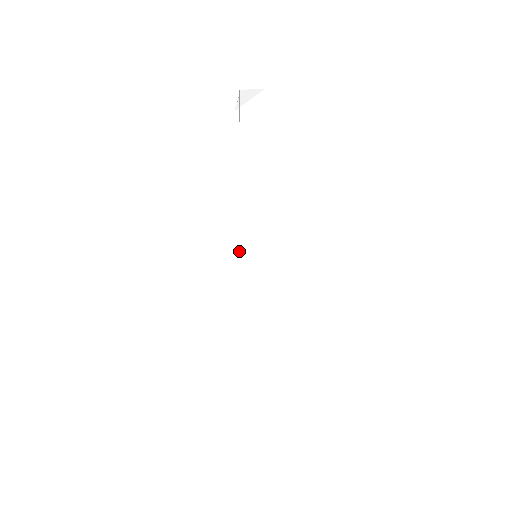
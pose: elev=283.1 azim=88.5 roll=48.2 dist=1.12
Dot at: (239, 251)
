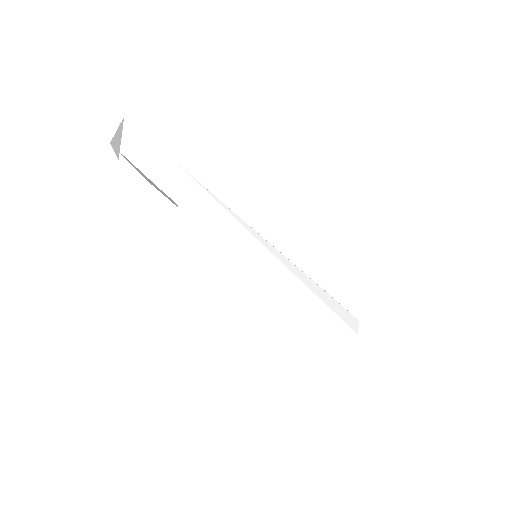
Dot at: (257, 280)
